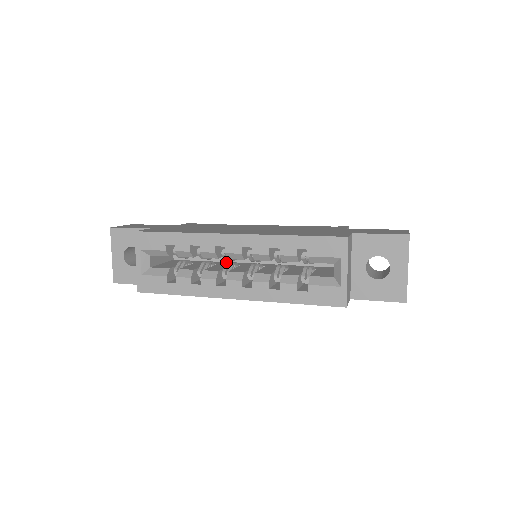
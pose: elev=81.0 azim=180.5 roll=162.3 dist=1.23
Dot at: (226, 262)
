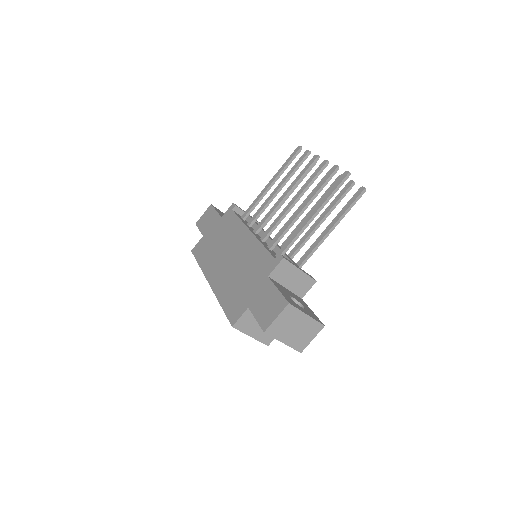
Dot at: occluded
